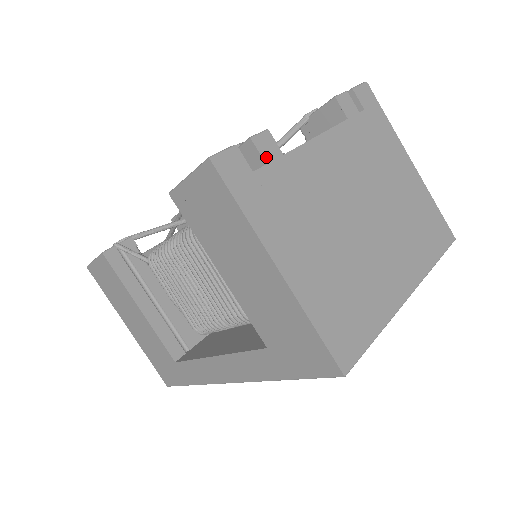
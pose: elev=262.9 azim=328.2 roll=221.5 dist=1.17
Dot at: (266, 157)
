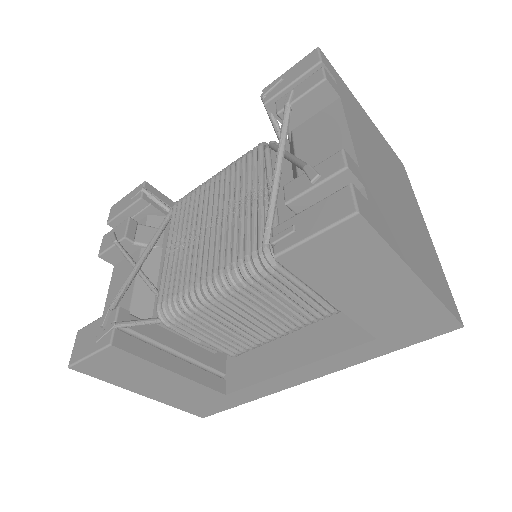
Dot at: (360, 179)
